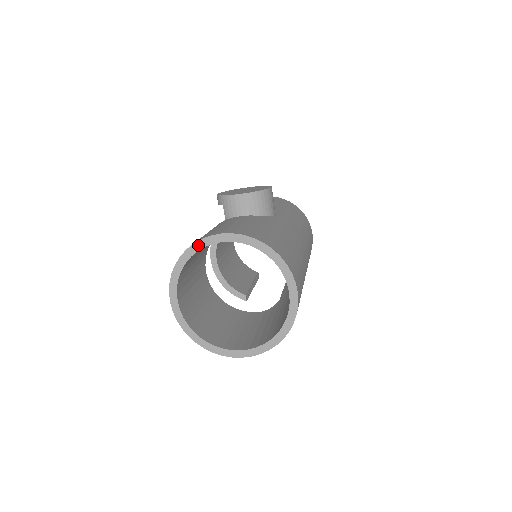
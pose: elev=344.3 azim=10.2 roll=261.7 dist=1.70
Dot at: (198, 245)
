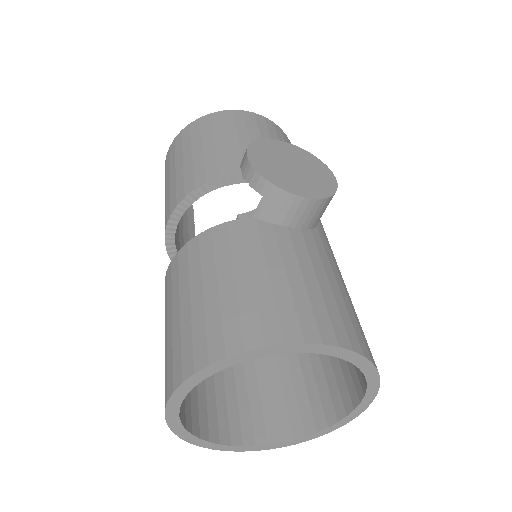
Dot at: (272, 350)
